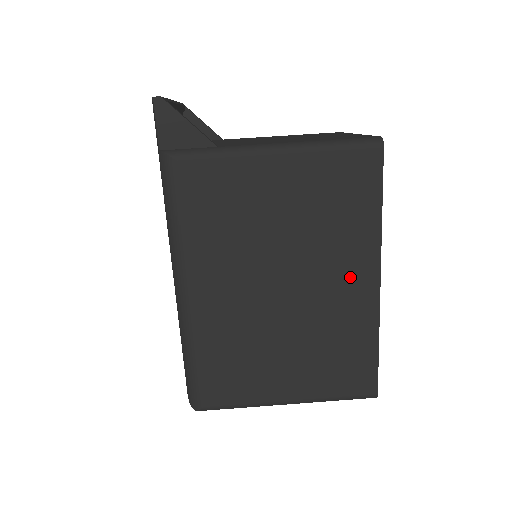
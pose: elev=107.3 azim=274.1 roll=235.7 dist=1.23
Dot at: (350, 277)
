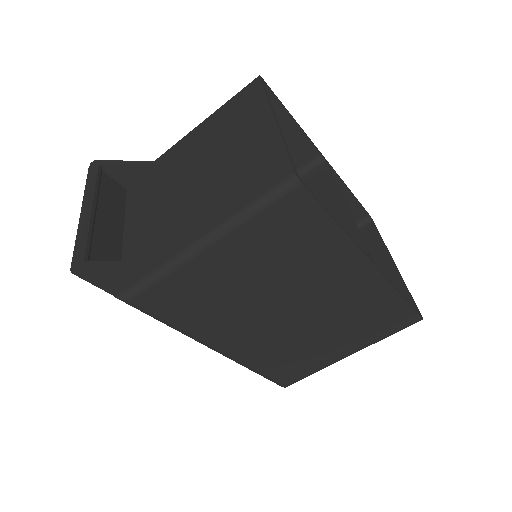
Dot at: (343, 277)
